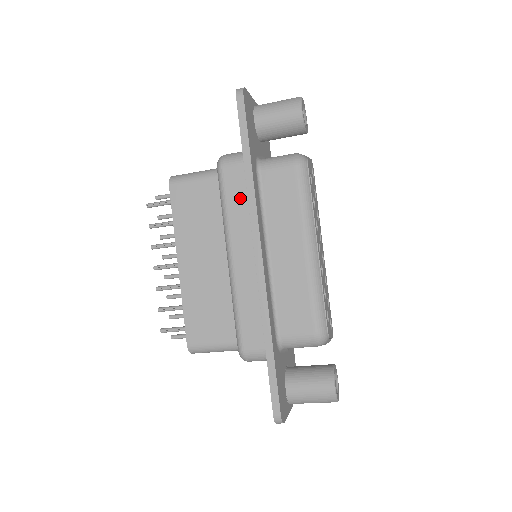
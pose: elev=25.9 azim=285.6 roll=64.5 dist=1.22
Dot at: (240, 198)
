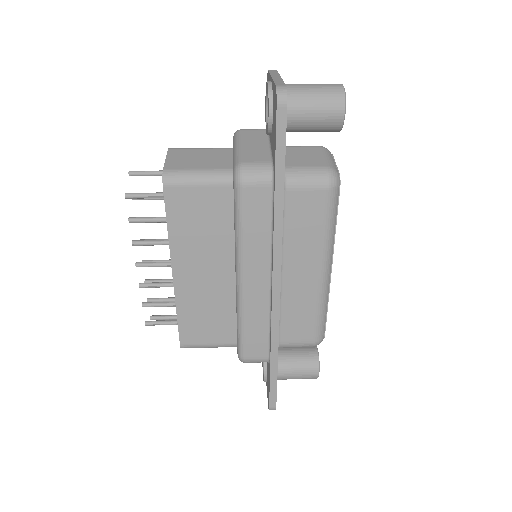
Dot at: (261, 224)
